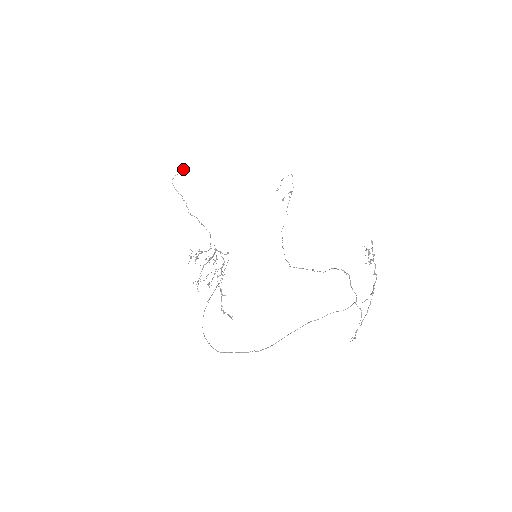
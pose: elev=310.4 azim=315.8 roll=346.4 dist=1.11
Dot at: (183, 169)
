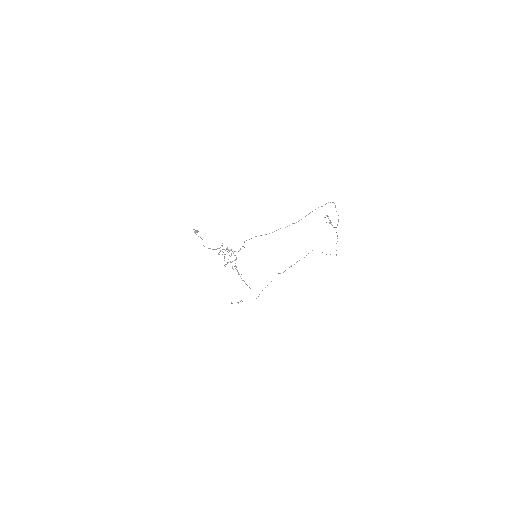
Dot at: (197, 230)
